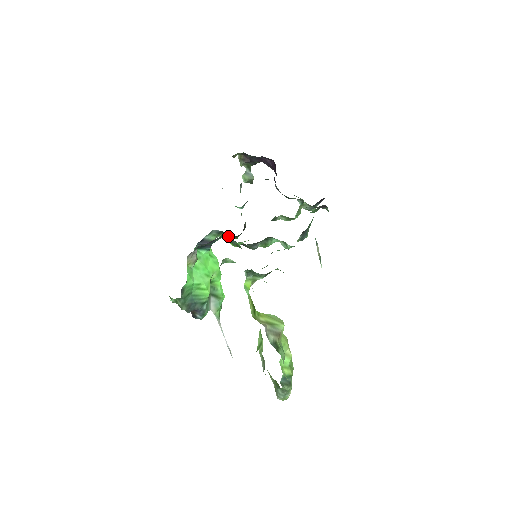
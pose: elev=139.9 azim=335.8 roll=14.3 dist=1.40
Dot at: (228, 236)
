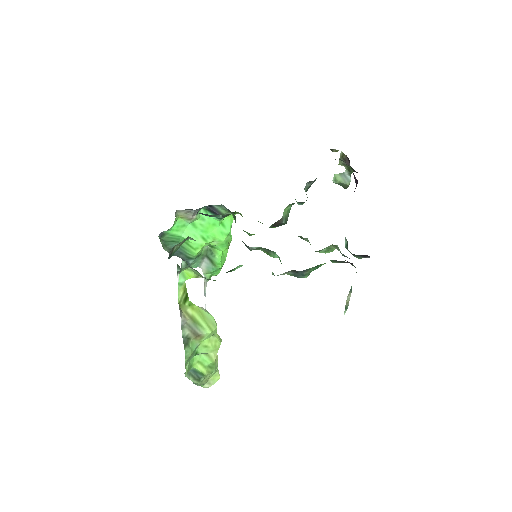
Dot at: occluded
